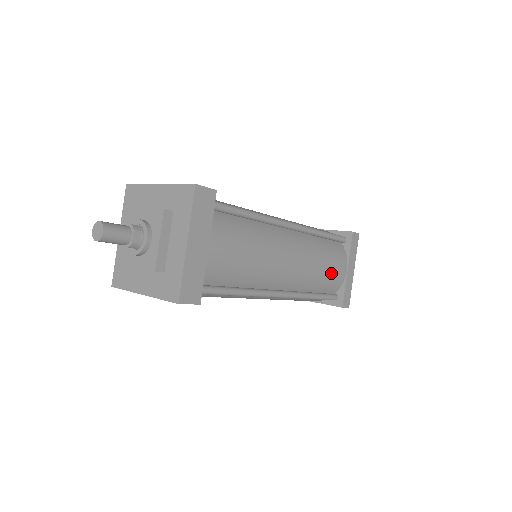
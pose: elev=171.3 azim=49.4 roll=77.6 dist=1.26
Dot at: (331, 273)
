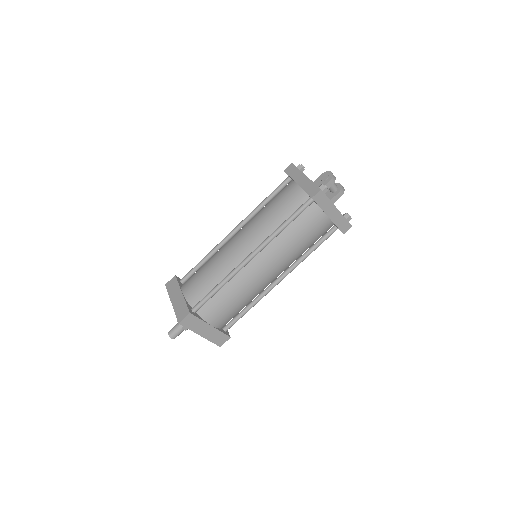
Dot at: (312, 236)
